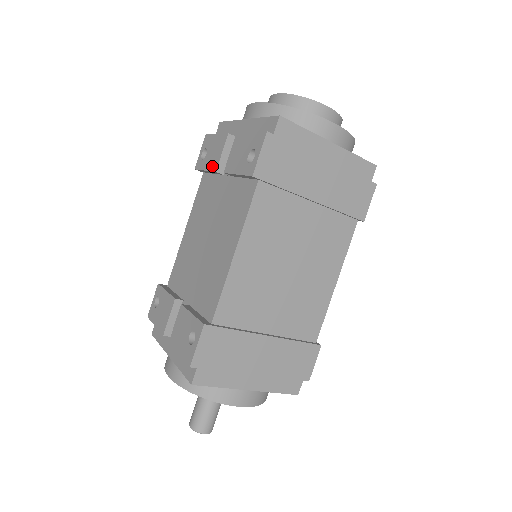
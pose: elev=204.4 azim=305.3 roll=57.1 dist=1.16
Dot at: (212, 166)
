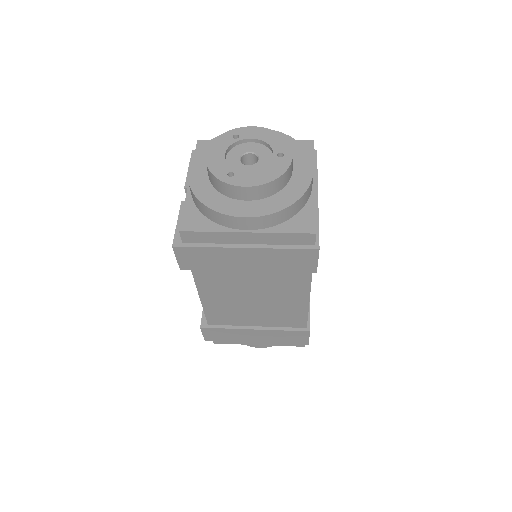
Dot at: occluded
